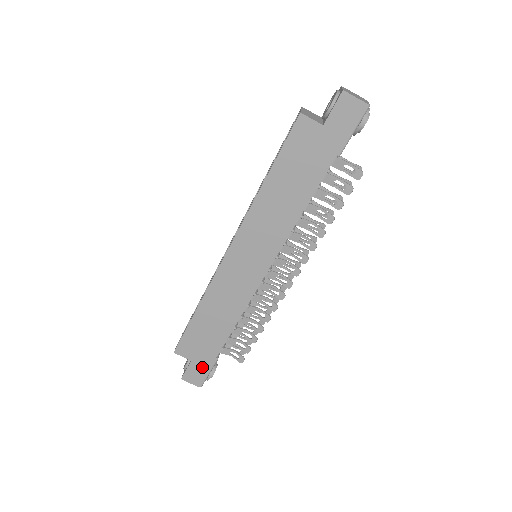
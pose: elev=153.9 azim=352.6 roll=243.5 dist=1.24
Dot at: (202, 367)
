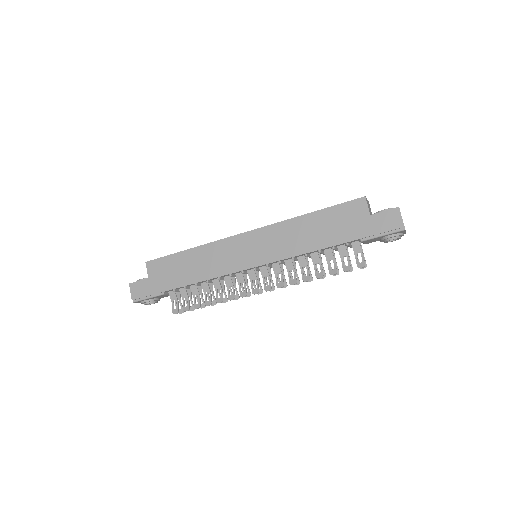
Dot at: (150, 289)
